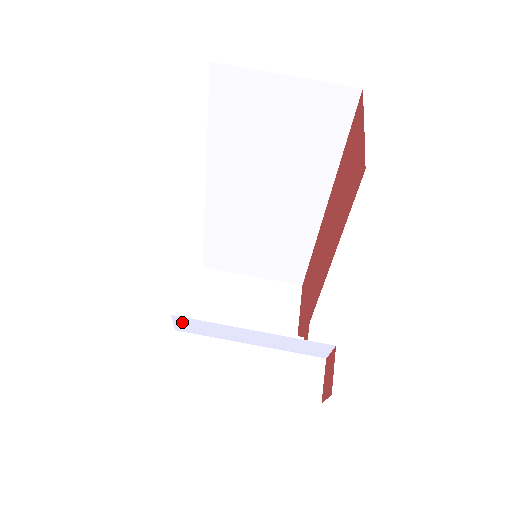
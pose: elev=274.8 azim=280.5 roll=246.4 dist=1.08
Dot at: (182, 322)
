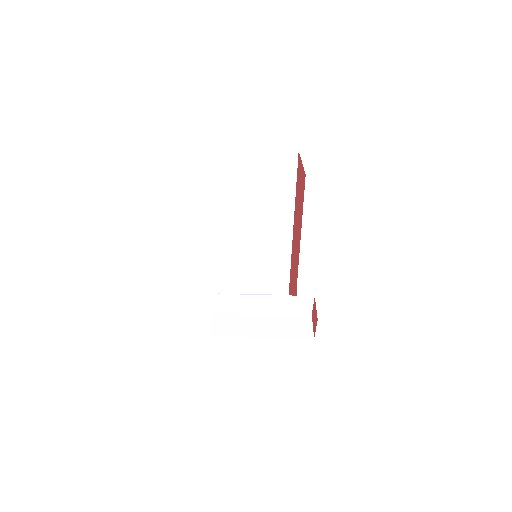
Dot at: (217, 301)
